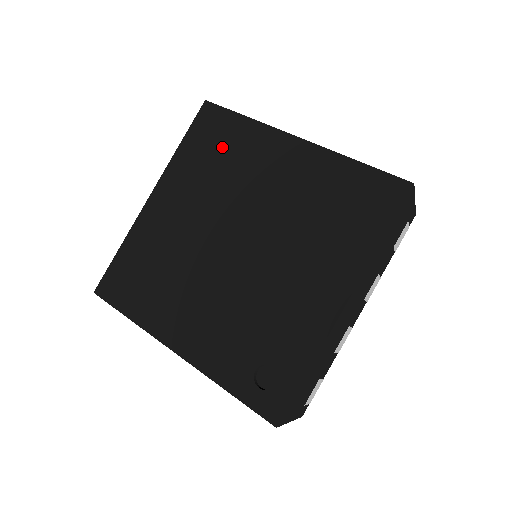
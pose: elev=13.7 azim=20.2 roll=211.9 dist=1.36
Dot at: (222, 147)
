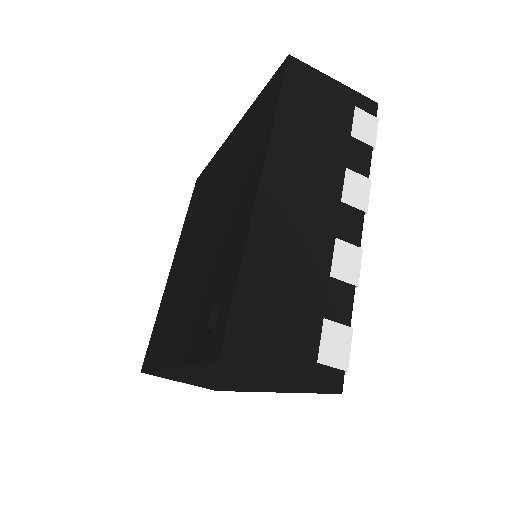
Dot at: (201, 191)
